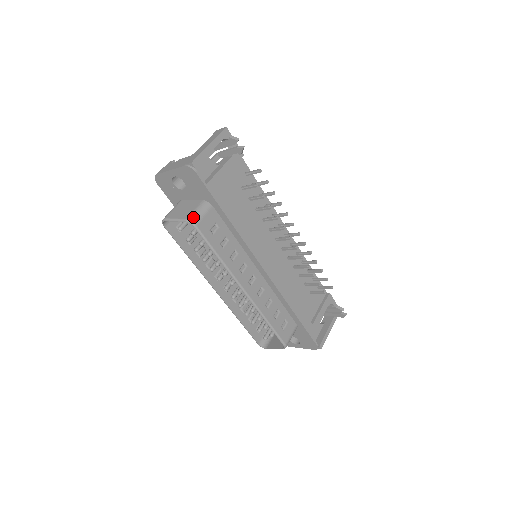
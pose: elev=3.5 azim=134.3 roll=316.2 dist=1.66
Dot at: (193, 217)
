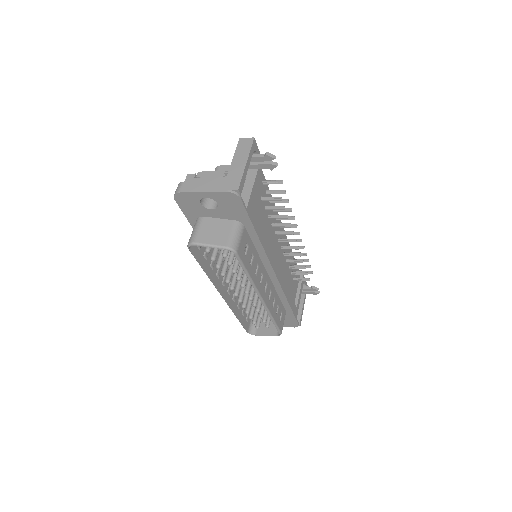
Dot at: (233, 243)
